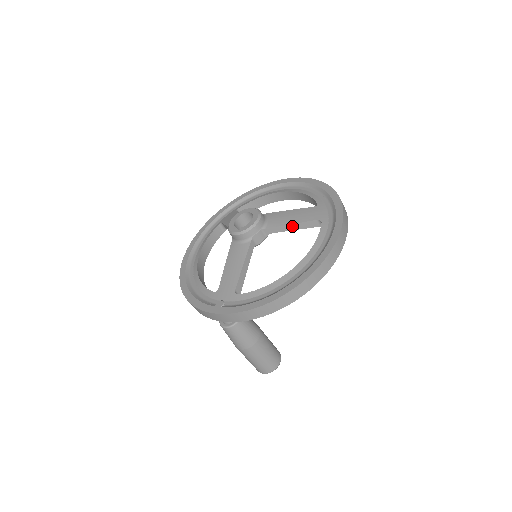
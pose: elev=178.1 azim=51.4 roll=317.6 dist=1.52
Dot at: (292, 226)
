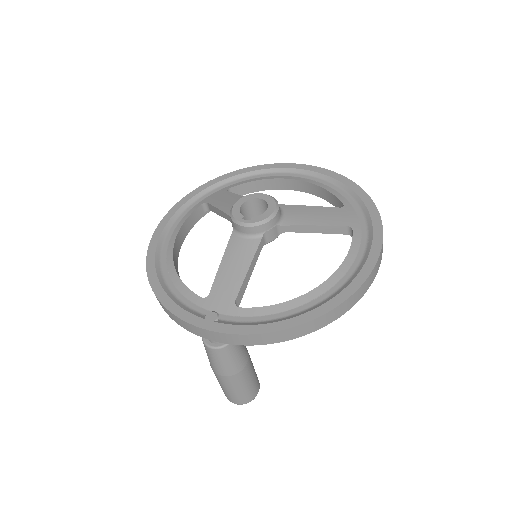
Dot at: (315, 228)
